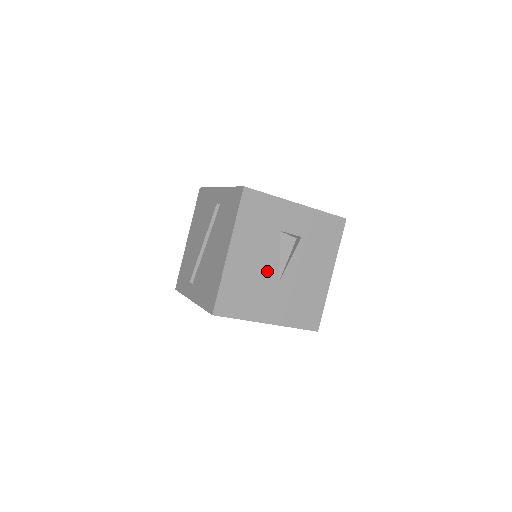
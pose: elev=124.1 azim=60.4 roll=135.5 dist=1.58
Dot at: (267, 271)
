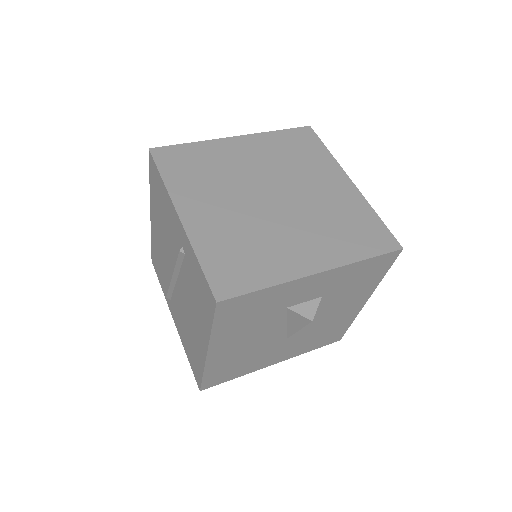
Dot at: (269, 340)
